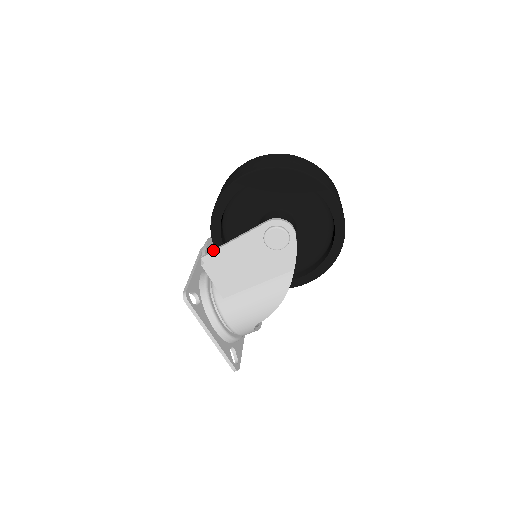
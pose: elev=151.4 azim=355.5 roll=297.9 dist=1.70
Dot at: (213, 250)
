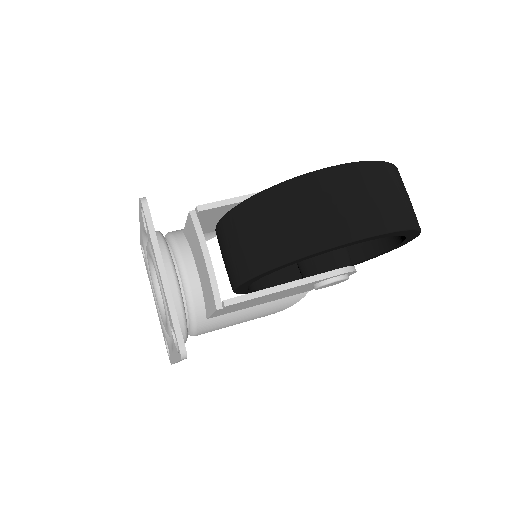
Dot at: (247, 297)
